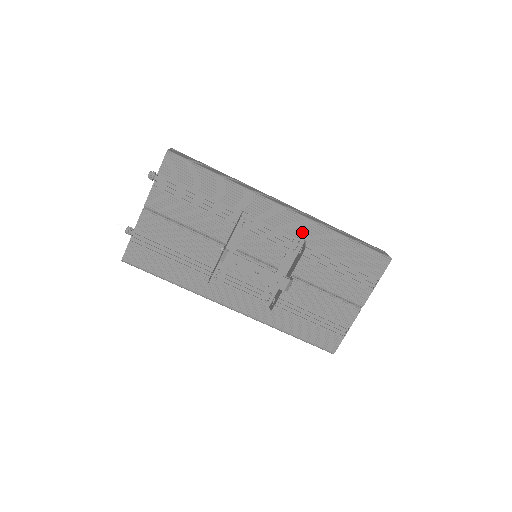
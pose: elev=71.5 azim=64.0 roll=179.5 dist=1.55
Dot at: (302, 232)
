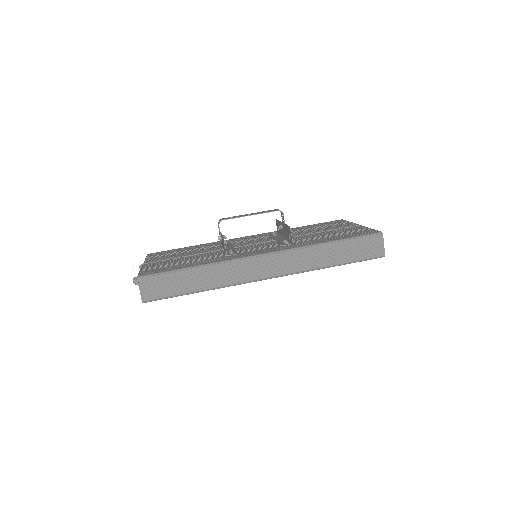
Dot at: occluded
